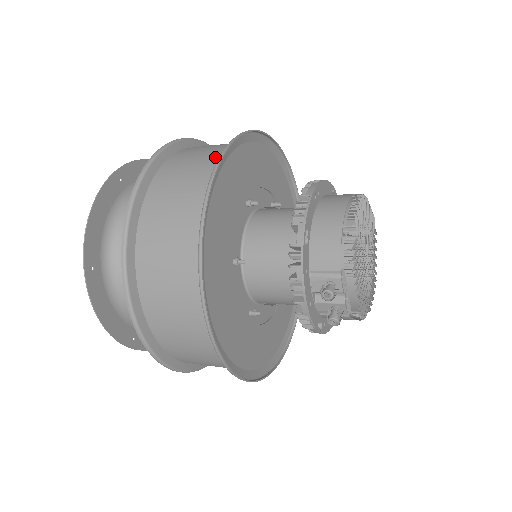
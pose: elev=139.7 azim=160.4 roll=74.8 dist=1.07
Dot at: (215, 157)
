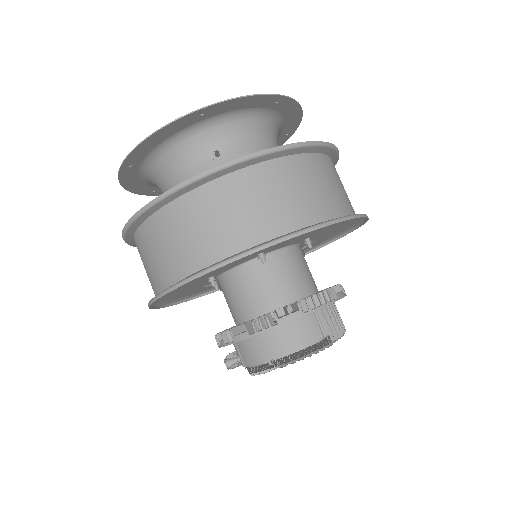
Dot at: (245, 235)
